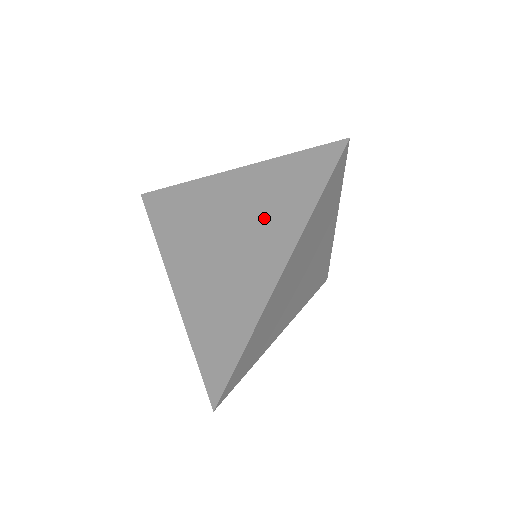
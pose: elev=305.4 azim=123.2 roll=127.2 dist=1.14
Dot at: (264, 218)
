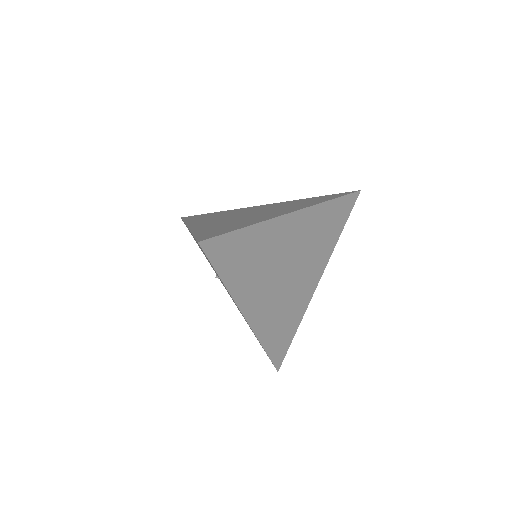
Dot at: (289, 206)
